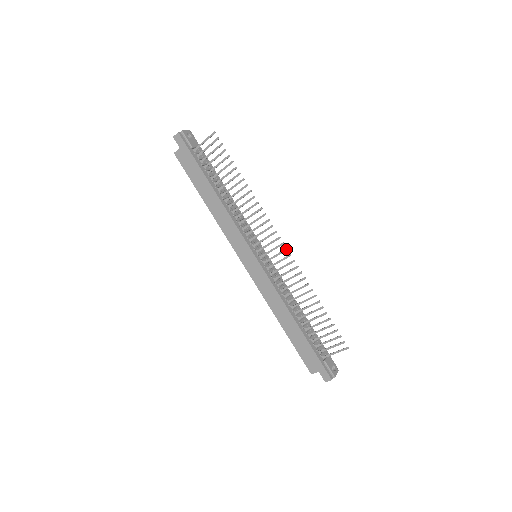
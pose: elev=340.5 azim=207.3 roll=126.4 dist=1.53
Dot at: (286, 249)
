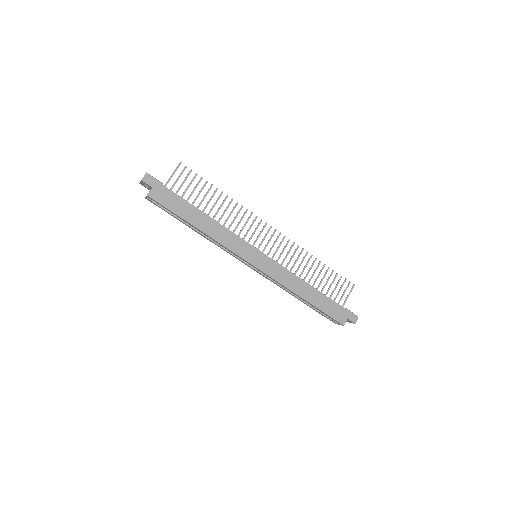
Dot at: (280, 233)
